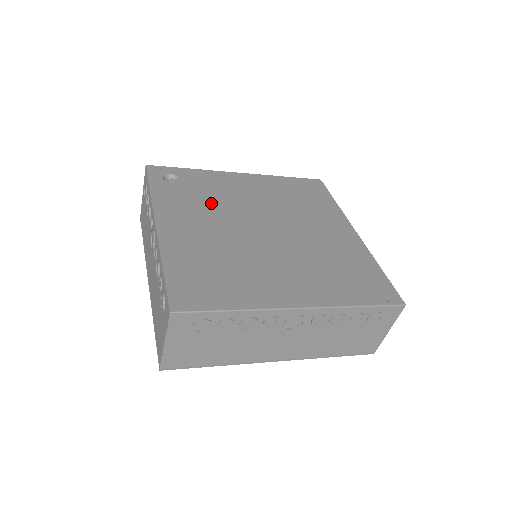
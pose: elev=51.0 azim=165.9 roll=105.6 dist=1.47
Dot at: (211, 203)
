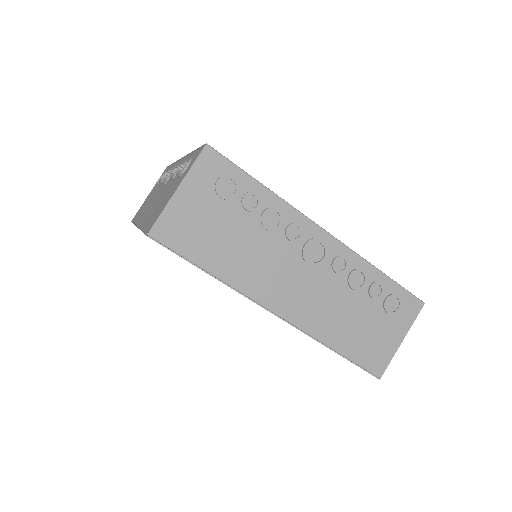
Dot at: occluded
